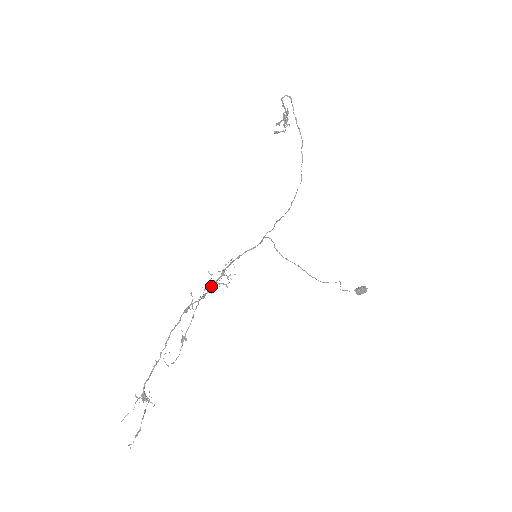
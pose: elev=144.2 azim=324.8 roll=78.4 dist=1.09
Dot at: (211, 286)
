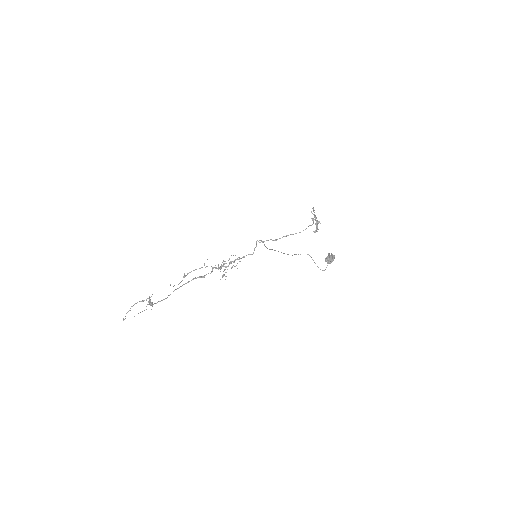
Dot at: (220, 267)
